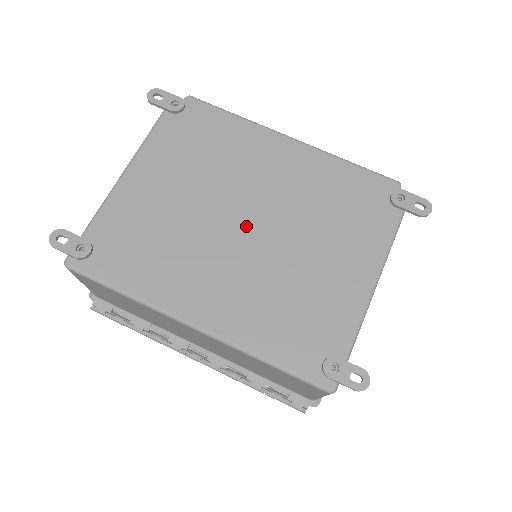
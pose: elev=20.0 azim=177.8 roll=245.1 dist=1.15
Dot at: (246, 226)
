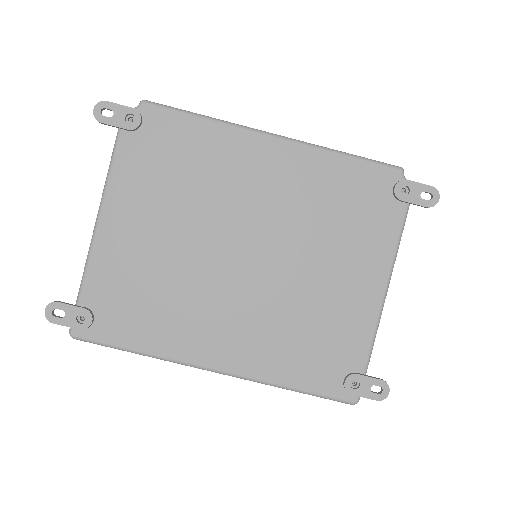
Dot at: (245, 257)
